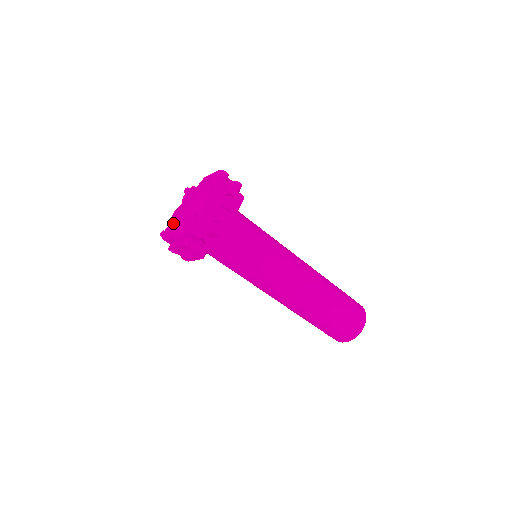
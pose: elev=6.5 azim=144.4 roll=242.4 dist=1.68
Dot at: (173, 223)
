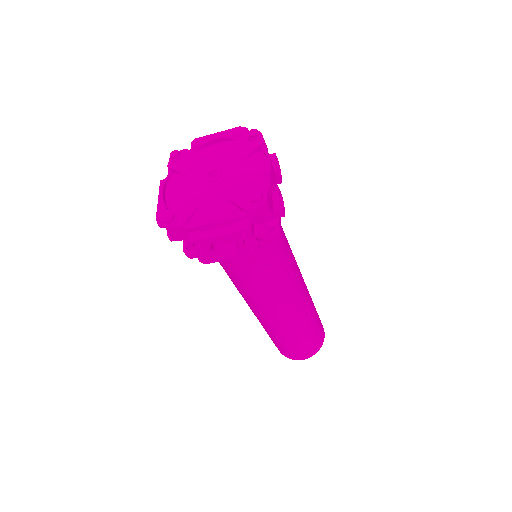
Dot at: (188, 201)
